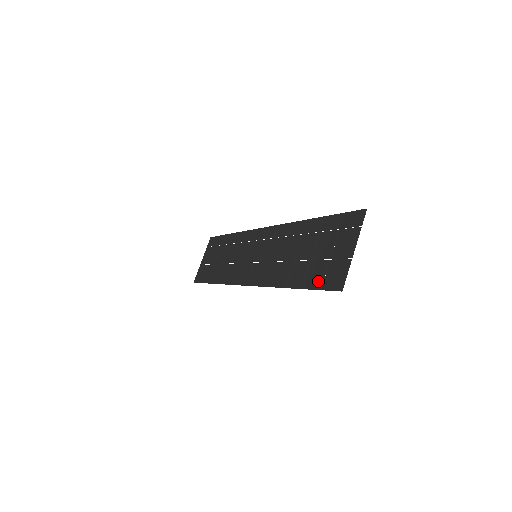
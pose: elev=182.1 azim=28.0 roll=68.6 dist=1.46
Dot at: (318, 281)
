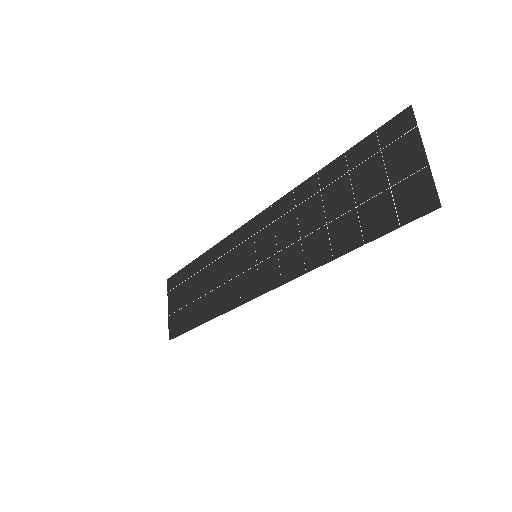
Dot at: (387, 220)
